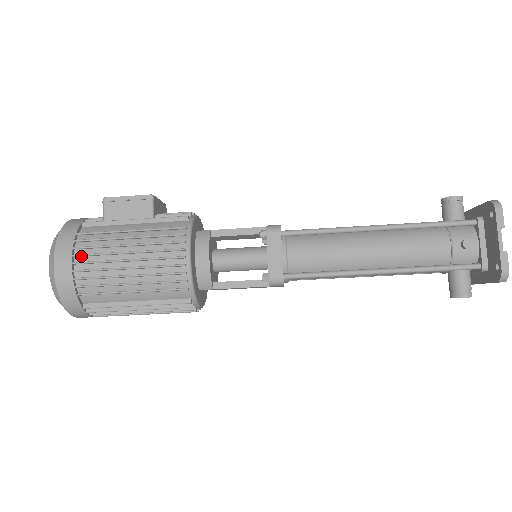
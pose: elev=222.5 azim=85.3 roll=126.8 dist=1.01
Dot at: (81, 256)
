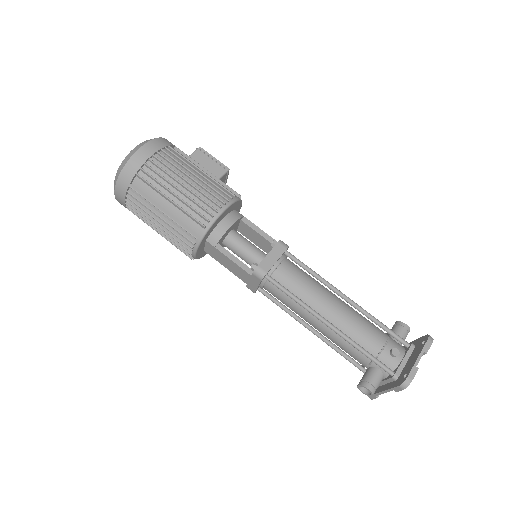
Dot at: (161, 156)
